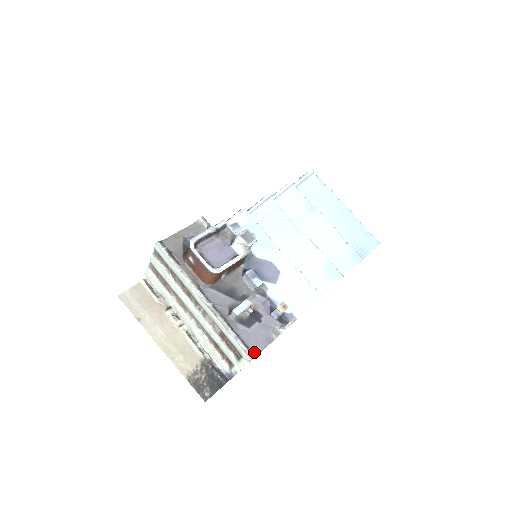
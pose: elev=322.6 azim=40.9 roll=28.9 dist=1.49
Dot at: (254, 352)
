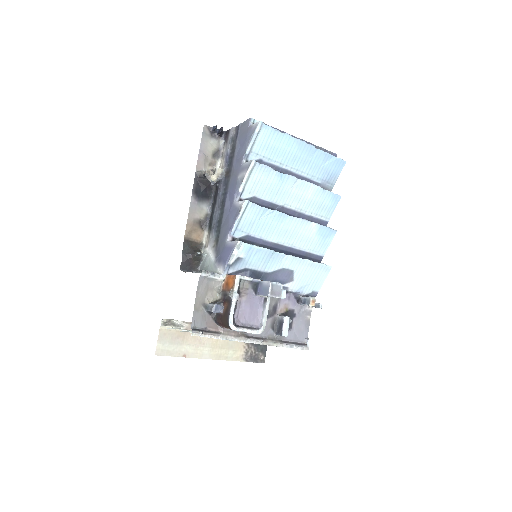
Dot at: (305, 343)
